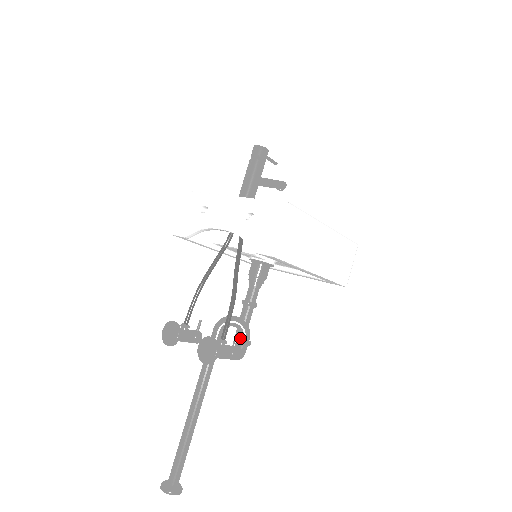
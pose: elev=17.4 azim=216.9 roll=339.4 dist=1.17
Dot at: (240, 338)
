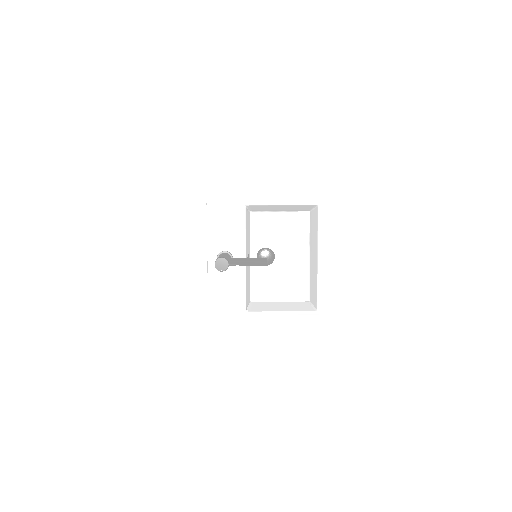
Dot at: occluded
